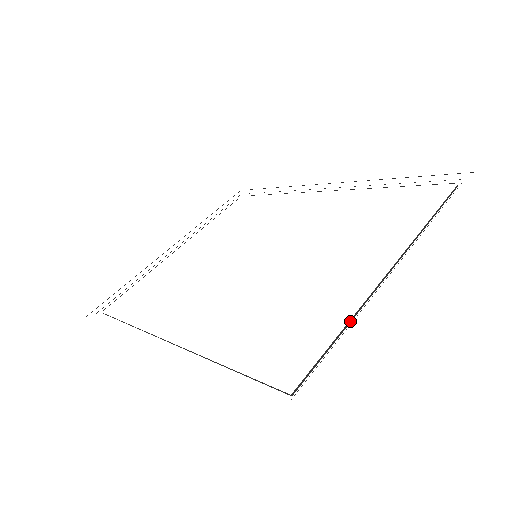
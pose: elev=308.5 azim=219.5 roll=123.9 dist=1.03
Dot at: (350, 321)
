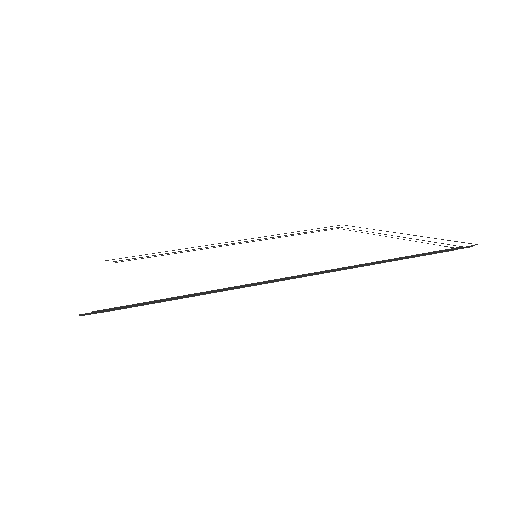
Dot at: occluded
